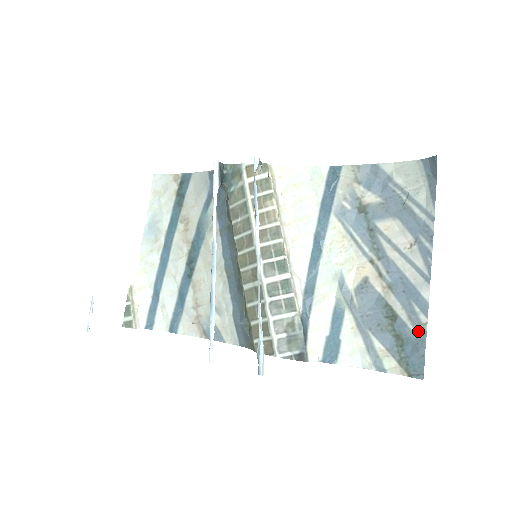
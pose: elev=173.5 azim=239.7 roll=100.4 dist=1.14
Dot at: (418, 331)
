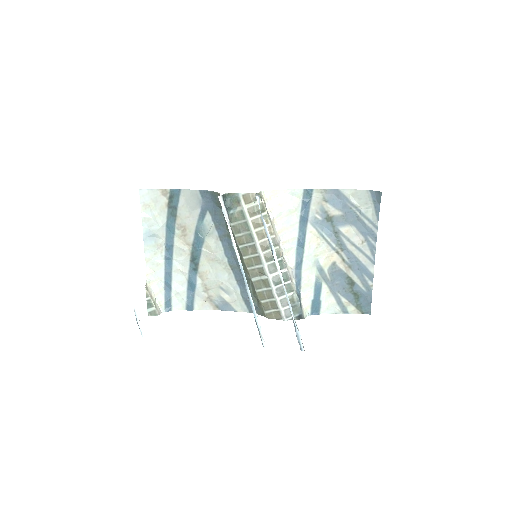
Dot at: (367, 290)
